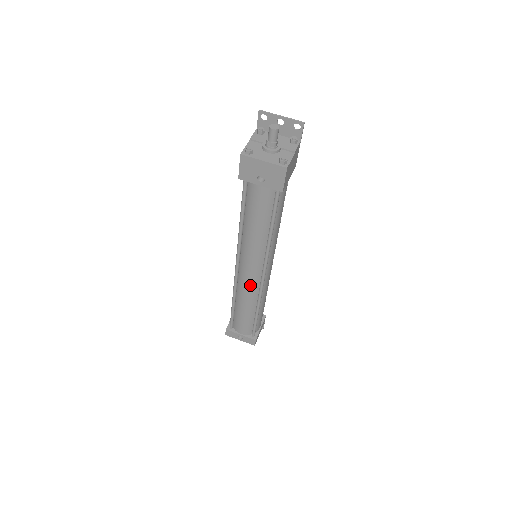
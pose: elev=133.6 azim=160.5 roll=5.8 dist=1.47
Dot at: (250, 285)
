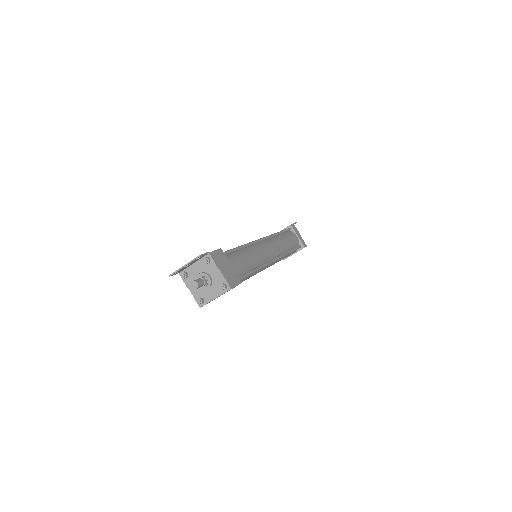
Dot at: occluded
